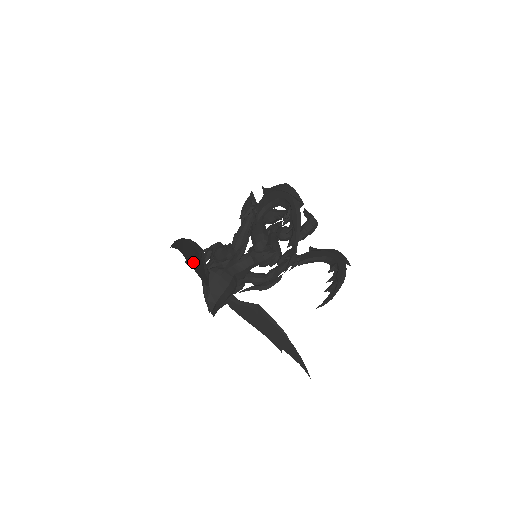
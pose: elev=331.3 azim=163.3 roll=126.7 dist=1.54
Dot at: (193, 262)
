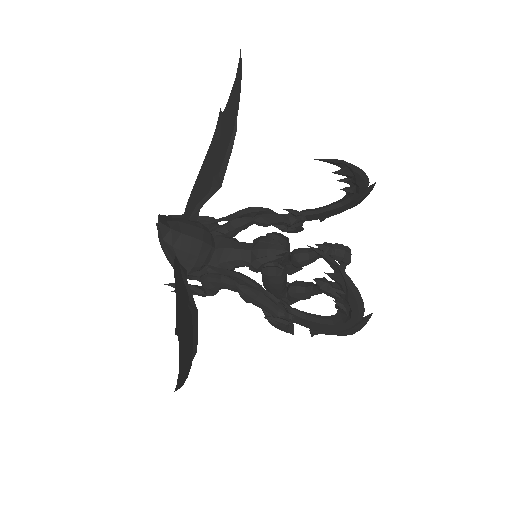
Dot at: (215, 147)
